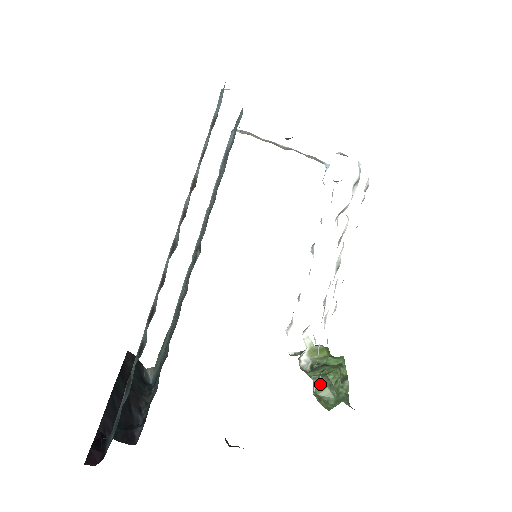
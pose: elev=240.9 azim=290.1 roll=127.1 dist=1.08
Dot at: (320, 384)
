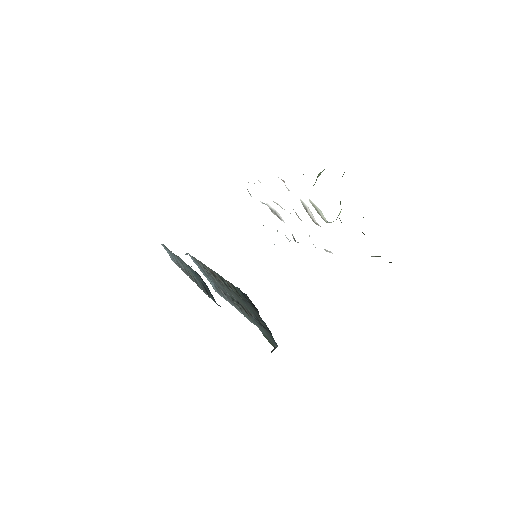
Dot at: occluded
